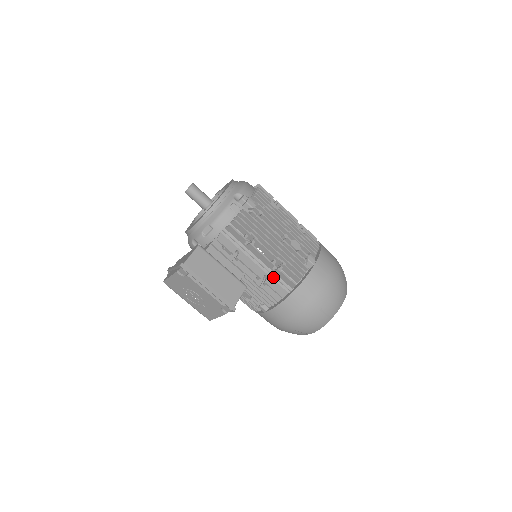
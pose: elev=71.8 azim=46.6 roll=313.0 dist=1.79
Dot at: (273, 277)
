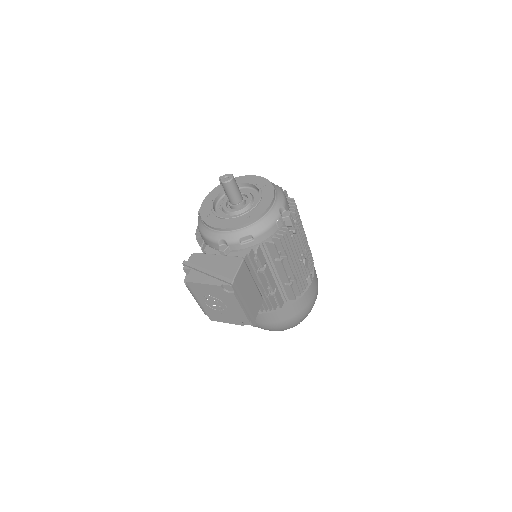
Dot at: (280, 289)
